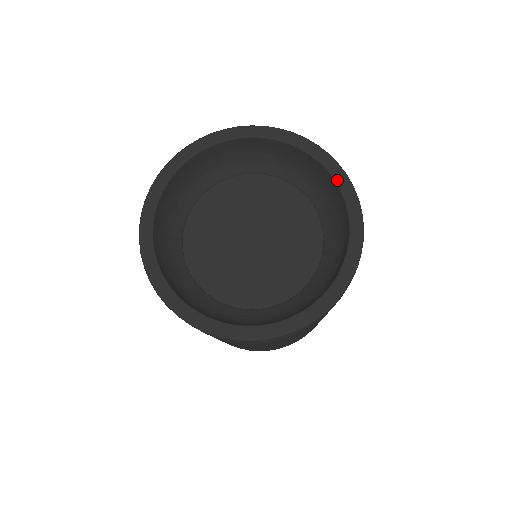
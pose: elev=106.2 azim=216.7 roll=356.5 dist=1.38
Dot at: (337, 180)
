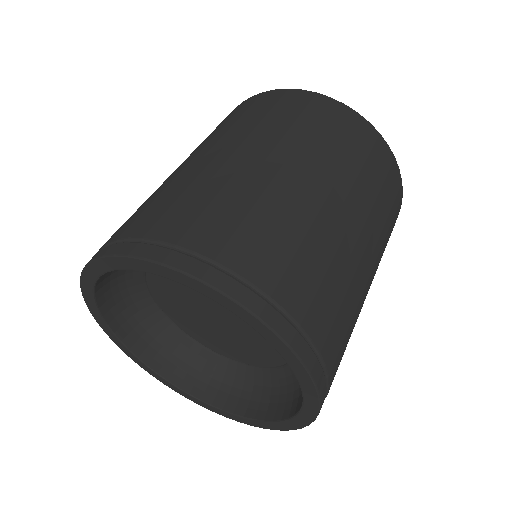
Dot at: (295, 373)
